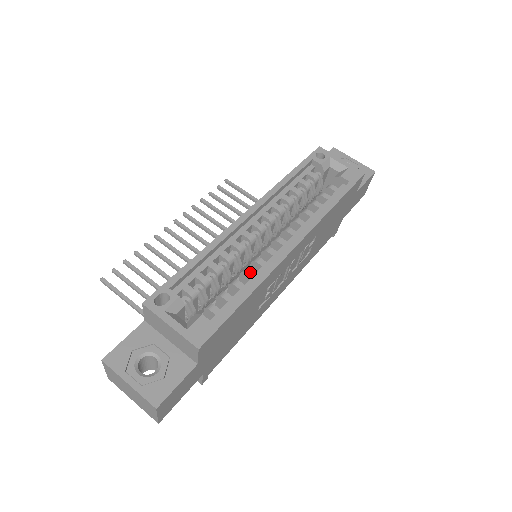
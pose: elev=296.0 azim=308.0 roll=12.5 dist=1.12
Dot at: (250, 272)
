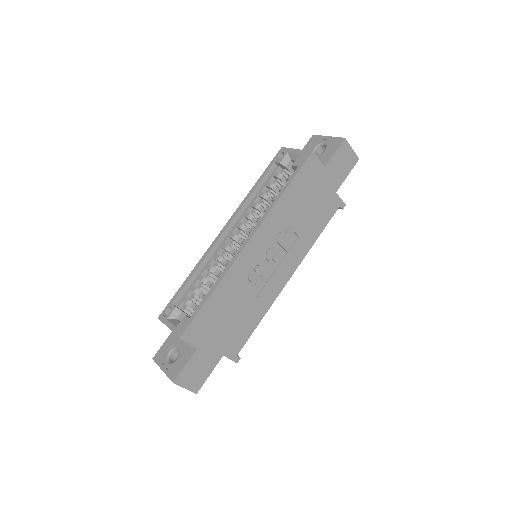
Dot at: occluded
